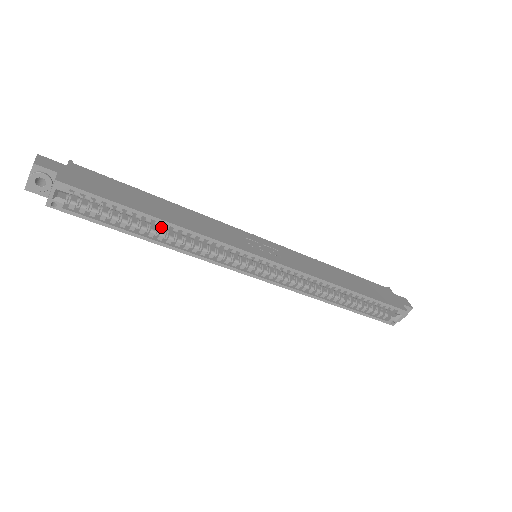
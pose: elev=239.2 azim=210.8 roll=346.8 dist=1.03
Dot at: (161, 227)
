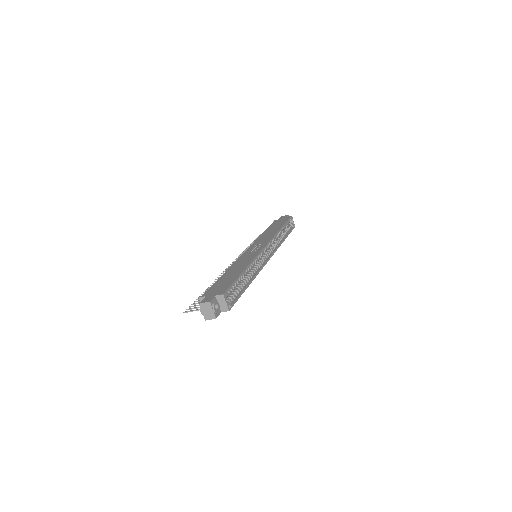
Dot at: (241, 279)
